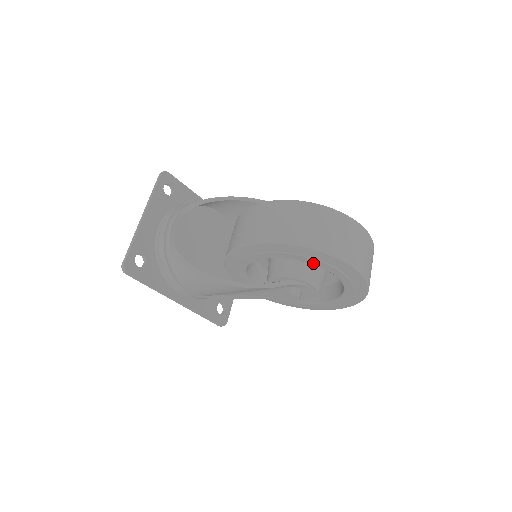
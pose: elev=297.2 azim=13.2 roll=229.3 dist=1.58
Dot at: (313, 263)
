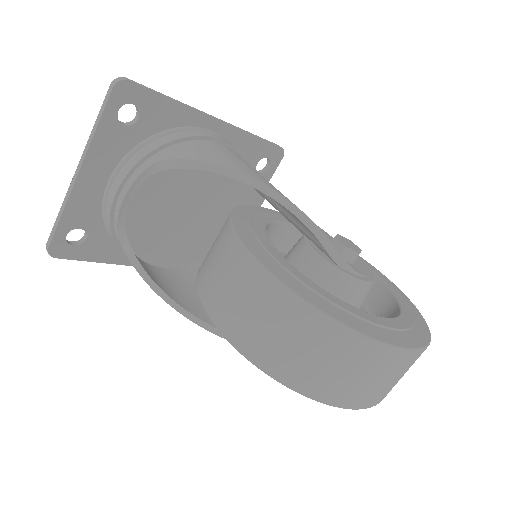
Dot at: occluded
